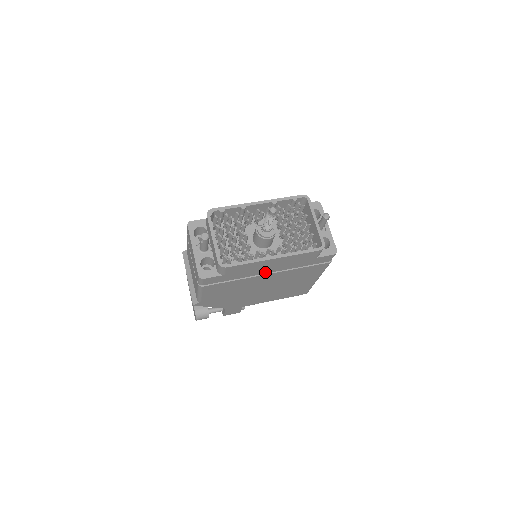
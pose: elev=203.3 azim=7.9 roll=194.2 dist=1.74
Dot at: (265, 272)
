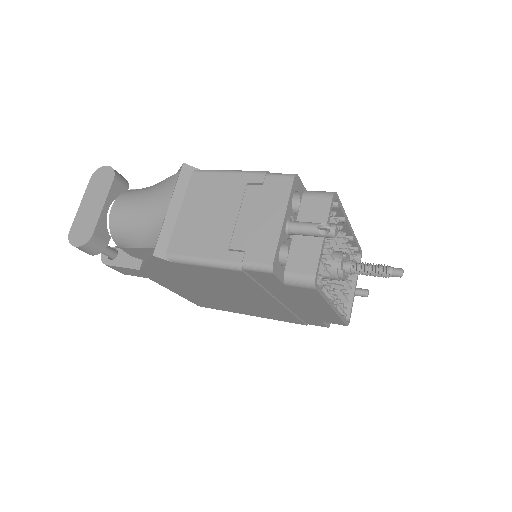
Dot at: (284, 301)
